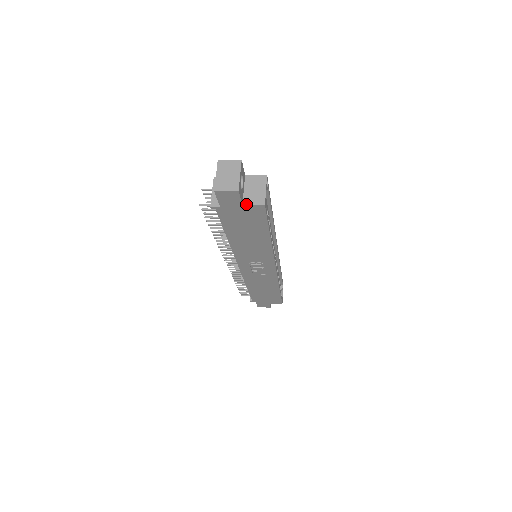
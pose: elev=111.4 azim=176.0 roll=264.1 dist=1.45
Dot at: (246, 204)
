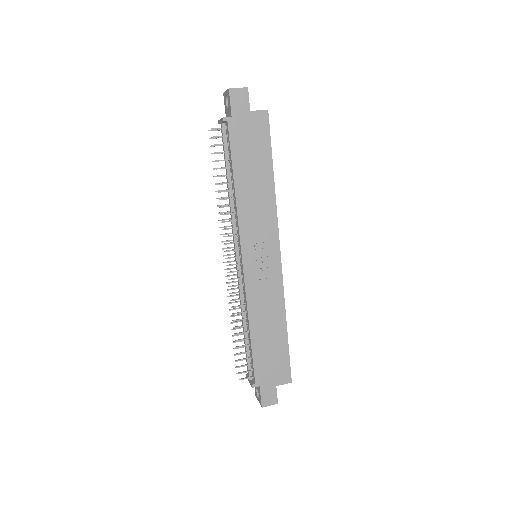
Dot at: (253, 111)
